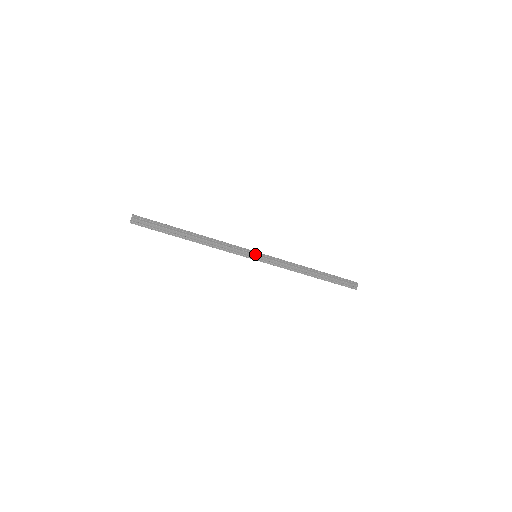
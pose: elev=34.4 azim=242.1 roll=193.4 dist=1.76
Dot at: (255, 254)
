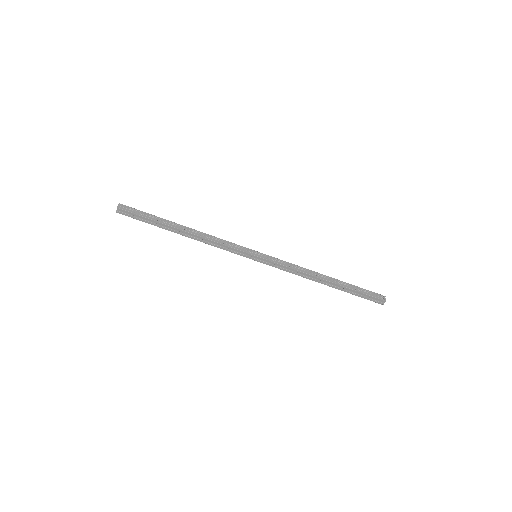
Dot at: (254, 254)
